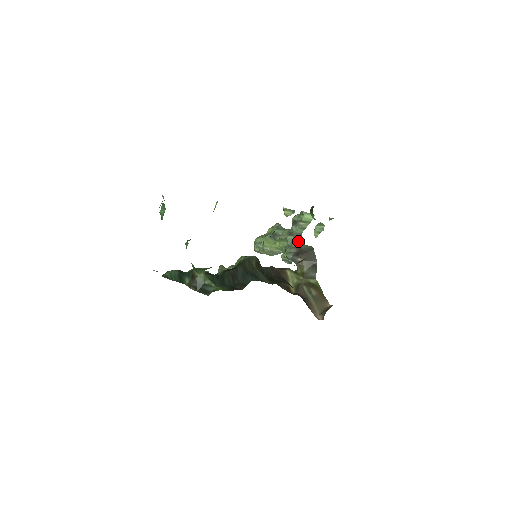
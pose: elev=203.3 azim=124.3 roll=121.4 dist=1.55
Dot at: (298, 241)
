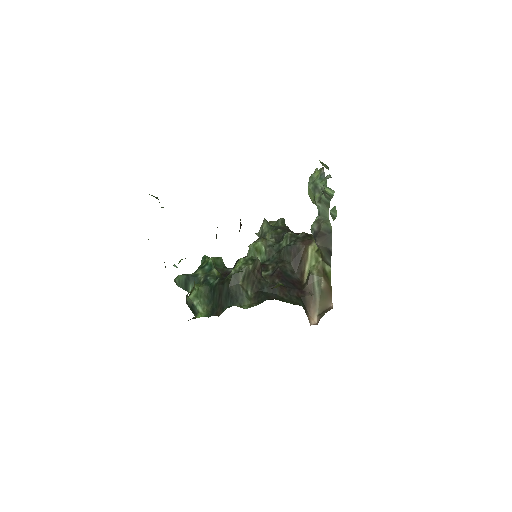
Dot at: (326, 211)
